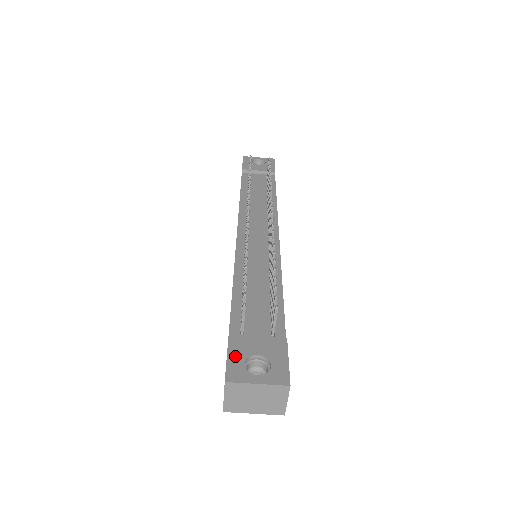
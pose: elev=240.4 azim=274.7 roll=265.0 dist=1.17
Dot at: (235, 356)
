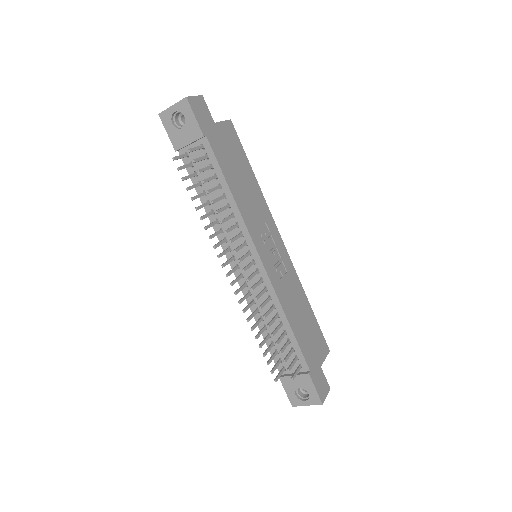
Dot at: (289, 391)
